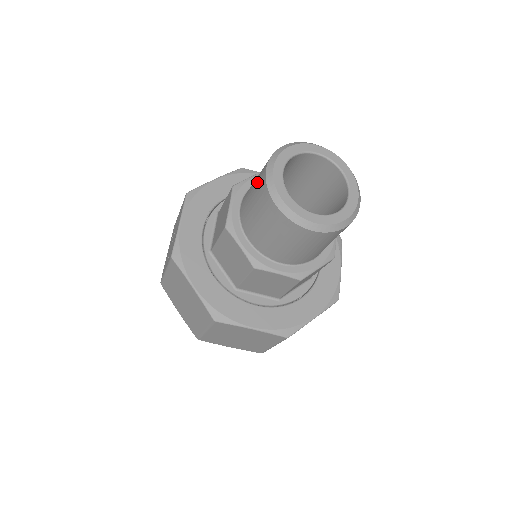
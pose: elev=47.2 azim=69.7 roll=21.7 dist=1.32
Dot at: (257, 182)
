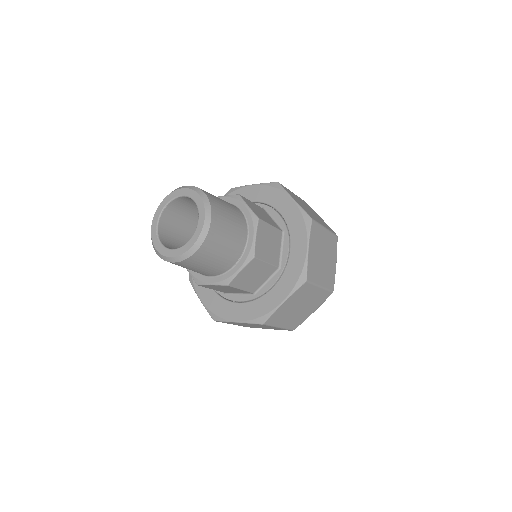
Dot at: occluded
